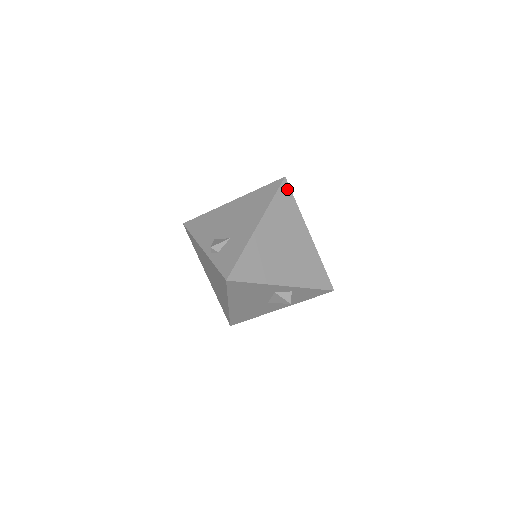
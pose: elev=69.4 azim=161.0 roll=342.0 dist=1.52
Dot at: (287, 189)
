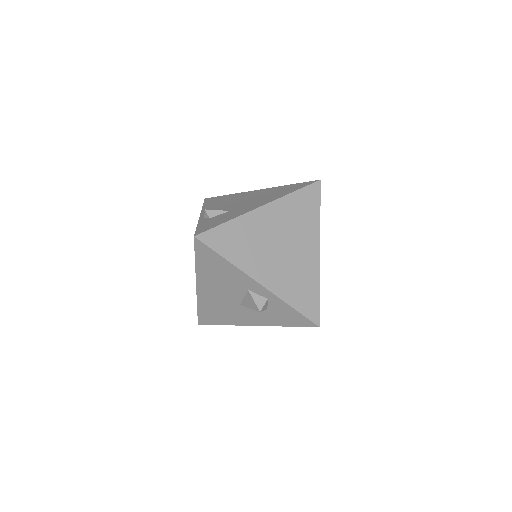
Dot at: (316, 192)
